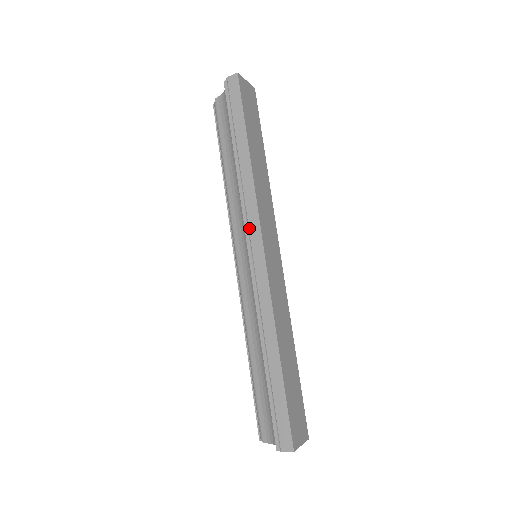
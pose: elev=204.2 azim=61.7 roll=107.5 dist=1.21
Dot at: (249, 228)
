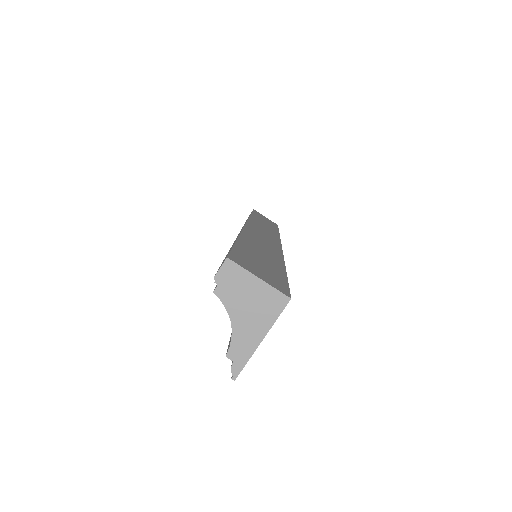
Dot at: occluded
